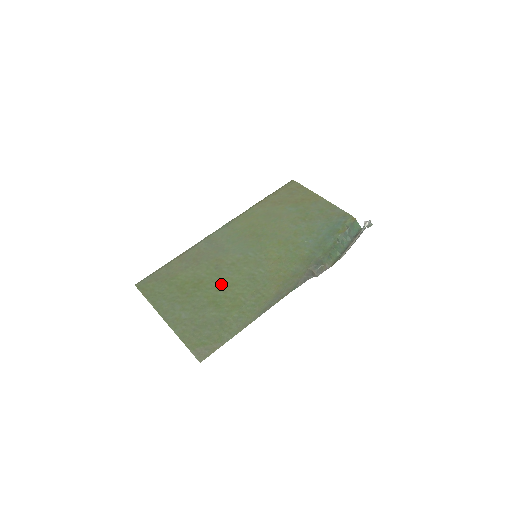
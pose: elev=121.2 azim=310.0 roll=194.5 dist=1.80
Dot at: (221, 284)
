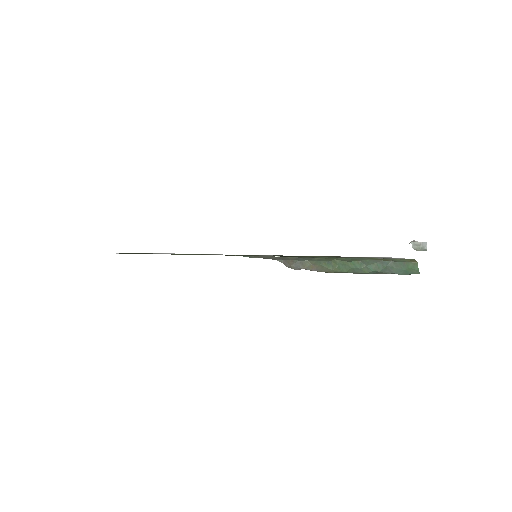
Dot at: occluded
